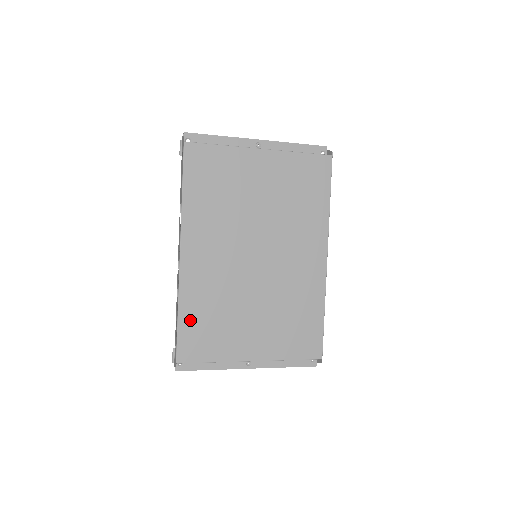
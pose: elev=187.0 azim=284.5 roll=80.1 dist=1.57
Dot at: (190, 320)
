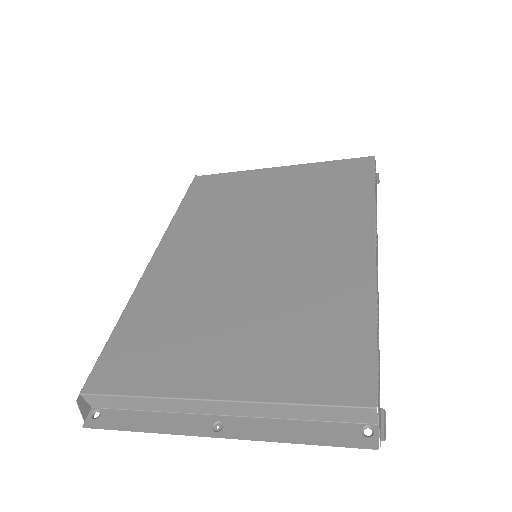
Dot at: (130, 330)
